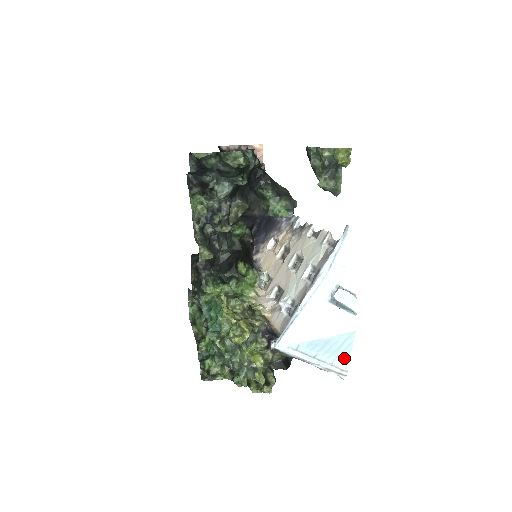
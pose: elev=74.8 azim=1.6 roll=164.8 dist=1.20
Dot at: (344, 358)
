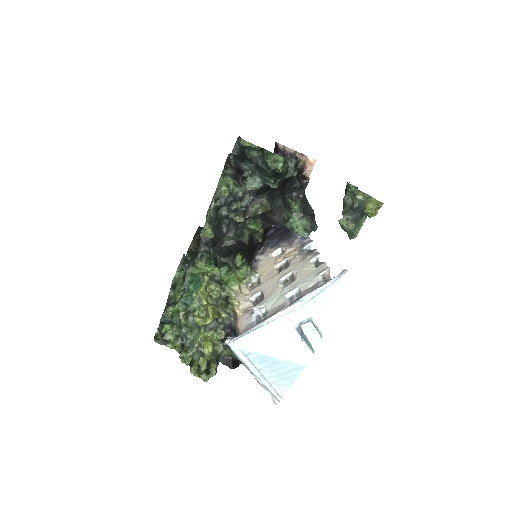
Dot at: (285, 385)
